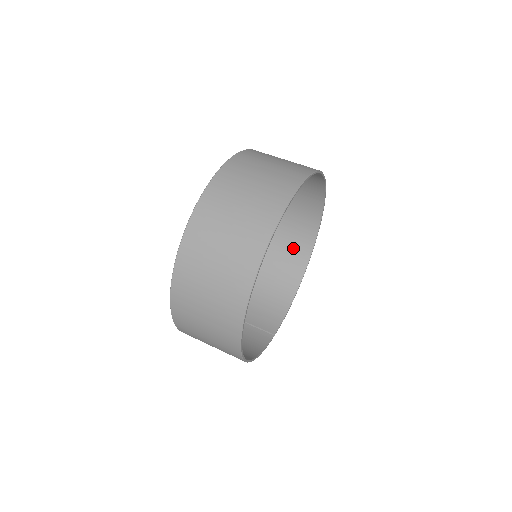
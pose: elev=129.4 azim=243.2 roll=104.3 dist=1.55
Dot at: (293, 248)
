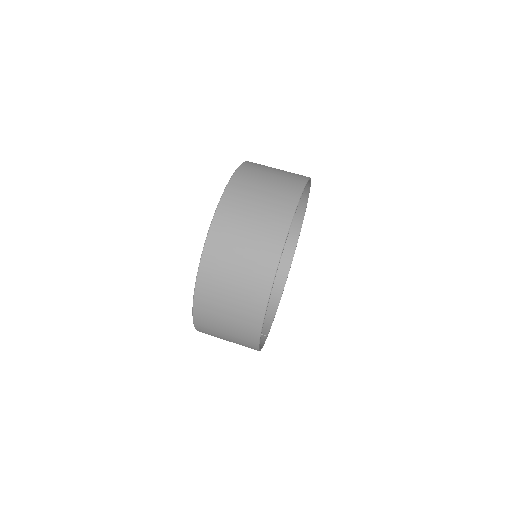
Dot at: occluded
